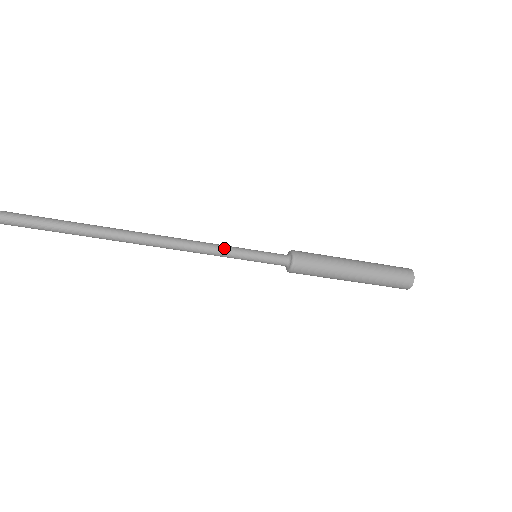
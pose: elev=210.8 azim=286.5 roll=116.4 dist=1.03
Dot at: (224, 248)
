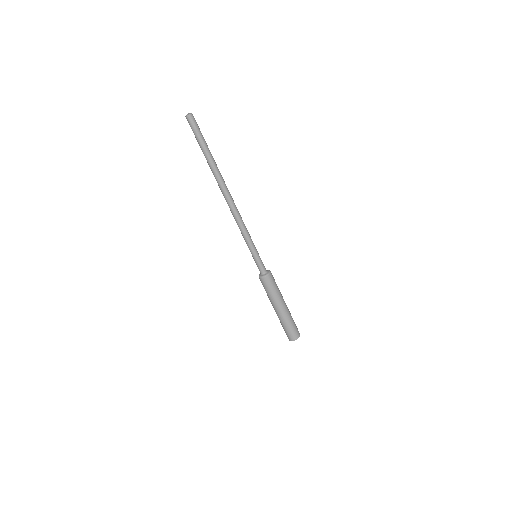
Dot at: occluded
